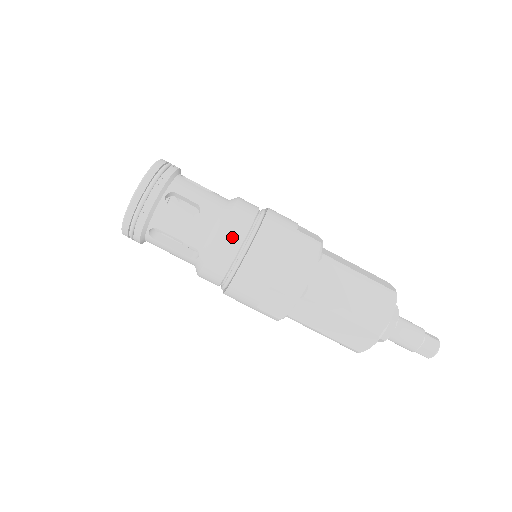
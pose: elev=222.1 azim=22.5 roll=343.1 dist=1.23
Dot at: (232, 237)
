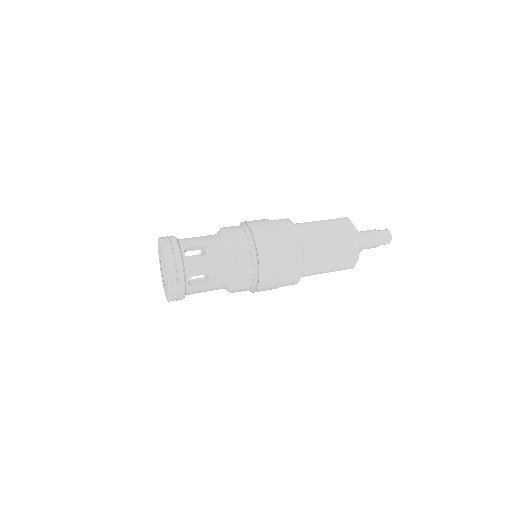
Dot at: (244, 282)
